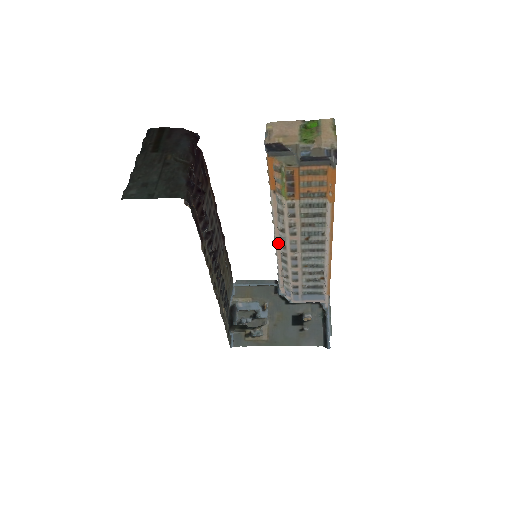
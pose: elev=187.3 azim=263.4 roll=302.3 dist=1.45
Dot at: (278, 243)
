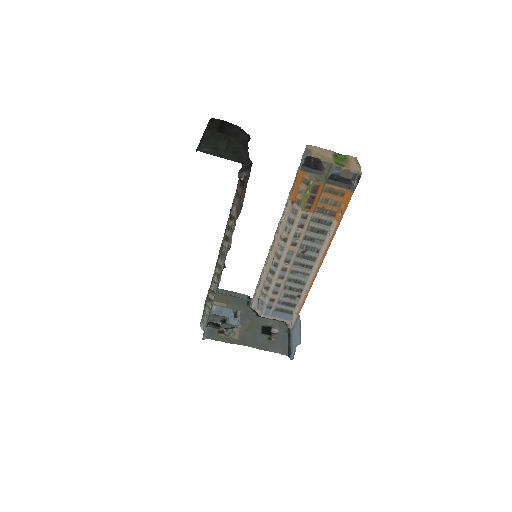
Dot at: (273, 253)
